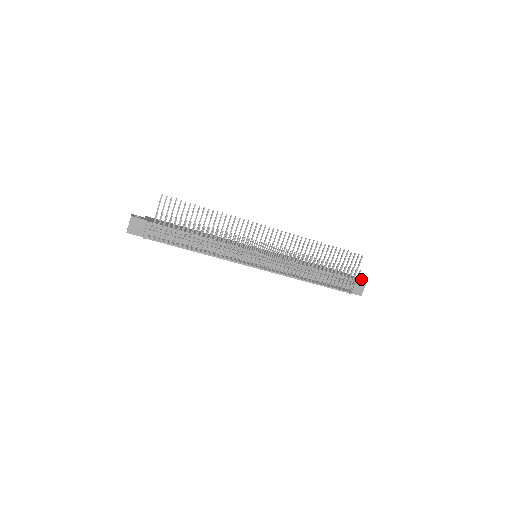
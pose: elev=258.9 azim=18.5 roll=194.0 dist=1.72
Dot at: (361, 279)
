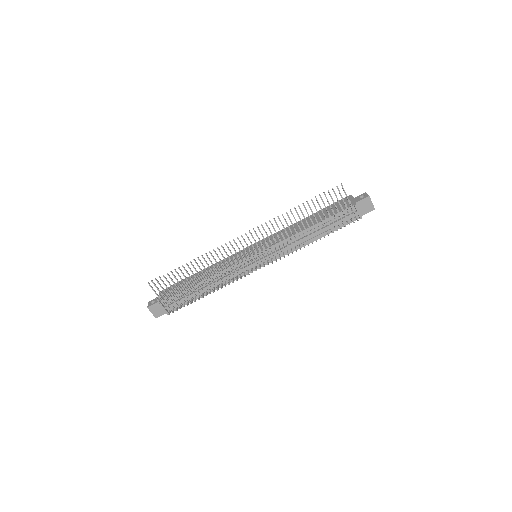
Dot at: (364, 194)
